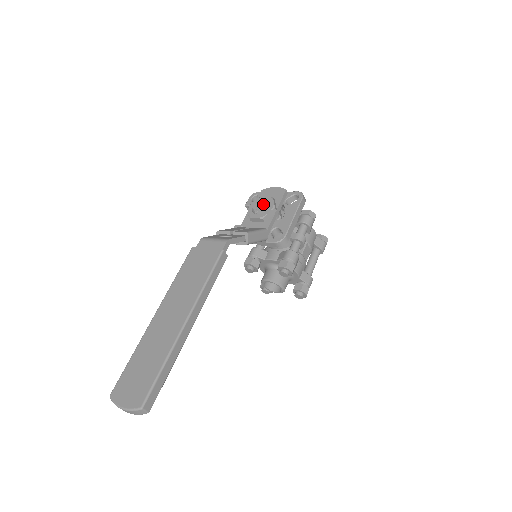
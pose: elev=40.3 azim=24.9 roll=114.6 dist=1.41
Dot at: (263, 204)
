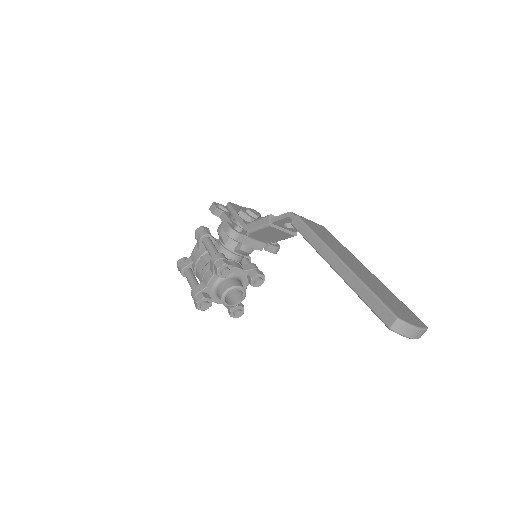
Dot at: (258, 212)
